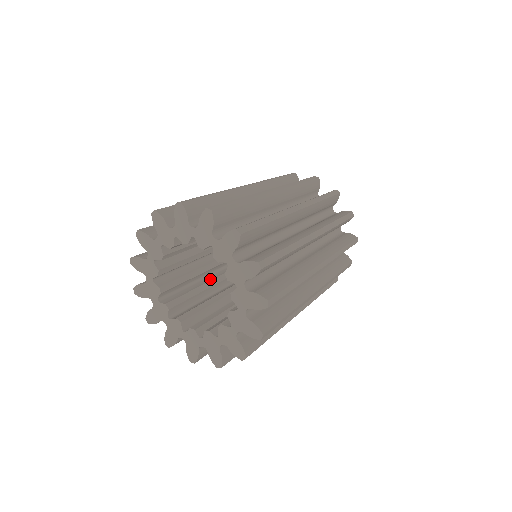
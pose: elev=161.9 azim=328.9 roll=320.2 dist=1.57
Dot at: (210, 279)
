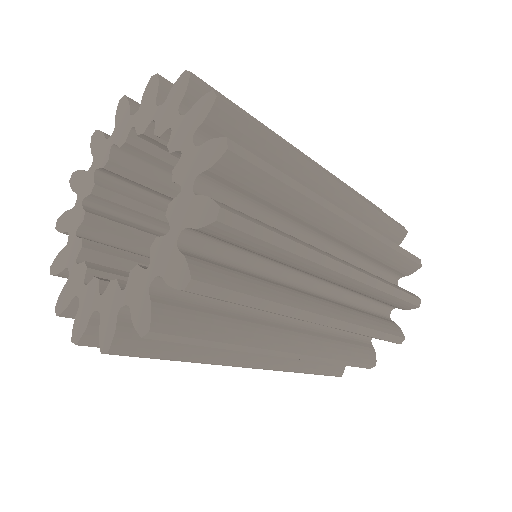
Dot at: occluded
